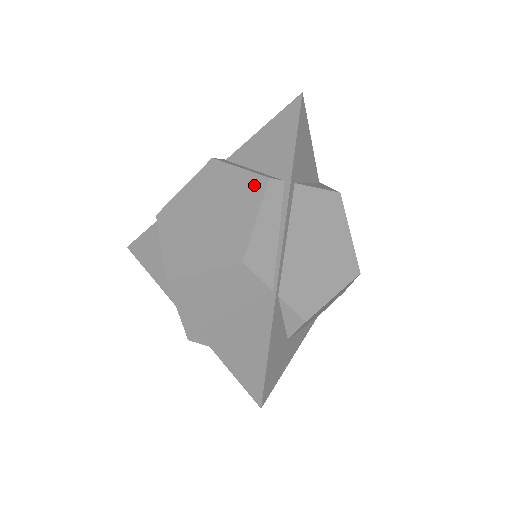
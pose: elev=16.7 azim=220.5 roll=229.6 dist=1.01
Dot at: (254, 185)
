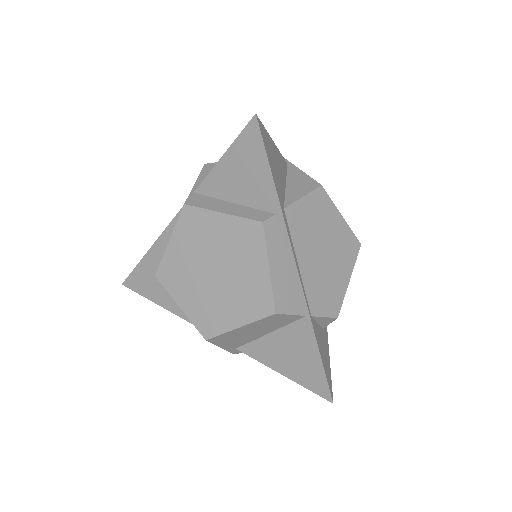
Dot at: (249, 232)
